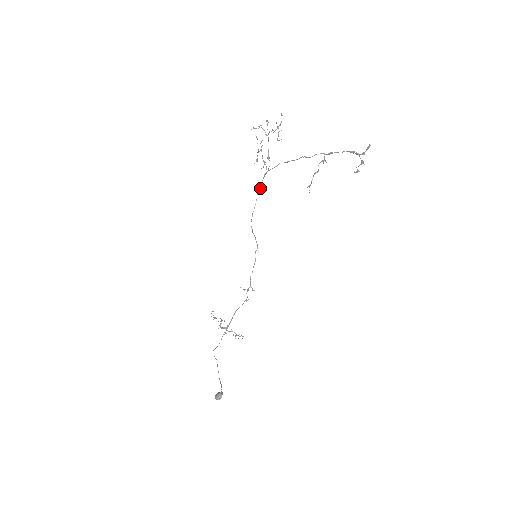
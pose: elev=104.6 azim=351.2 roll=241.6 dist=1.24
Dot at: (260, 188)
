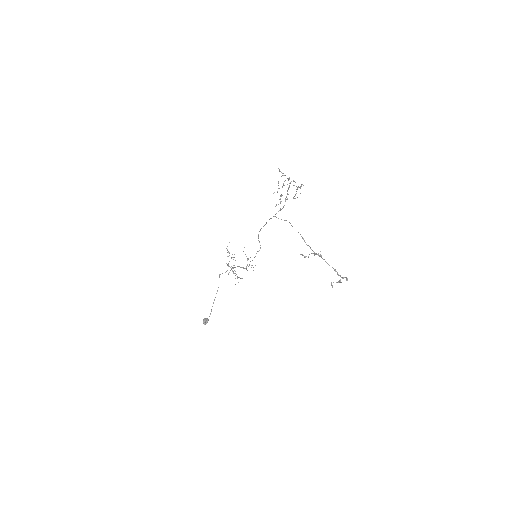
Dot at: (271, 218)
